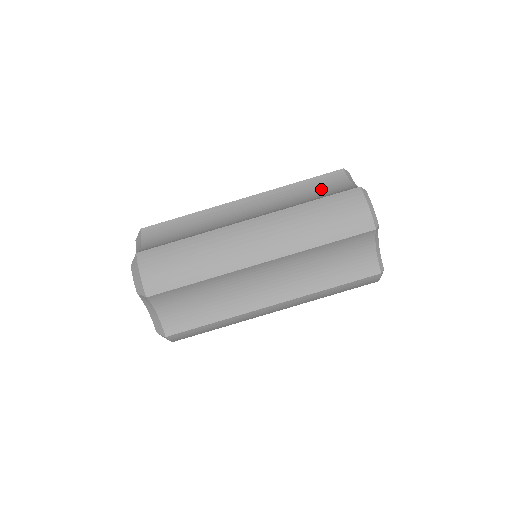
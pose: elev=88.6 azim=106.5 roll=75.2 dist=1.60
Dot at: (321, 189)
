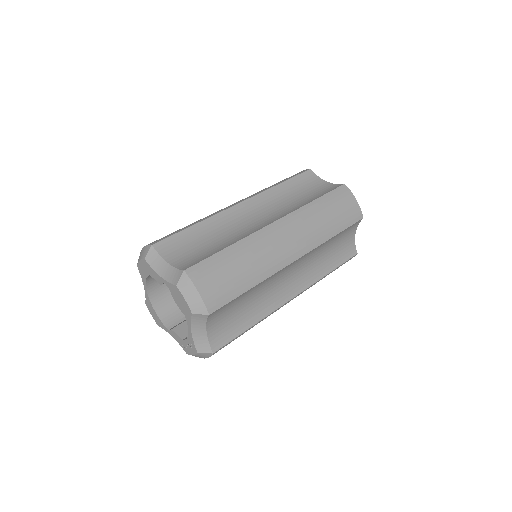
Dot at: (305, 188)
